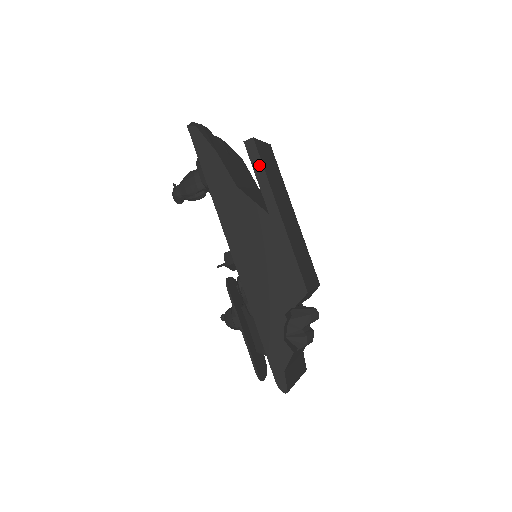
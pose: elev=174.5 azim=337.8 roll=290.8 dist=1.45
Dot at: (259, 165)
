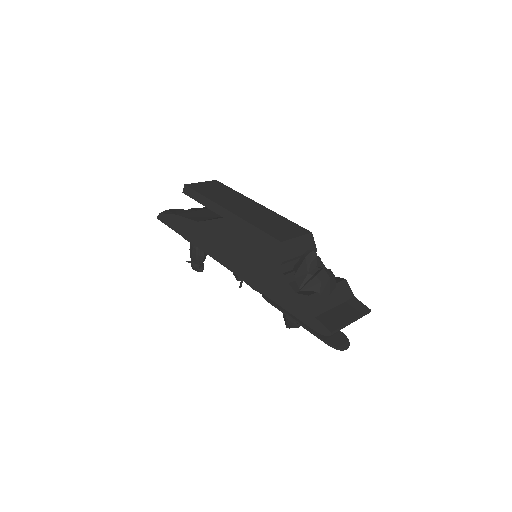
Dot at: (198, 196)
